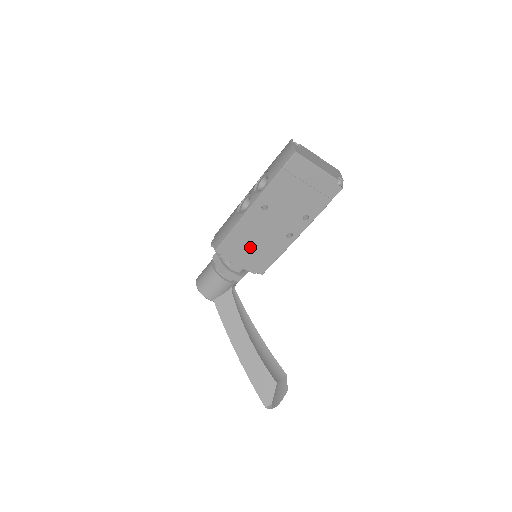
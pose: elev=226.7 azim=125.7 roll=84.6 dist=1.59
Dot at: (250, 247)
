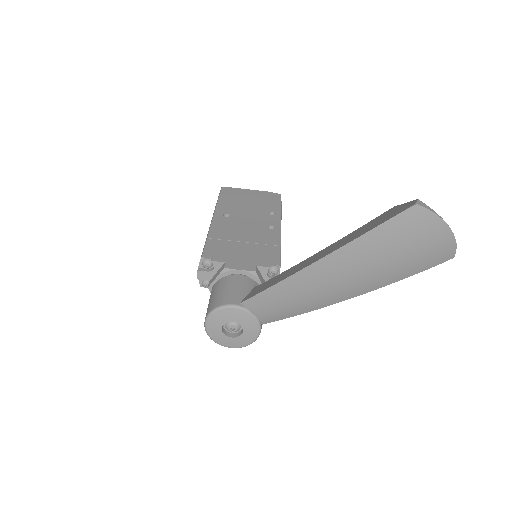
Dot at: (240, 245)
